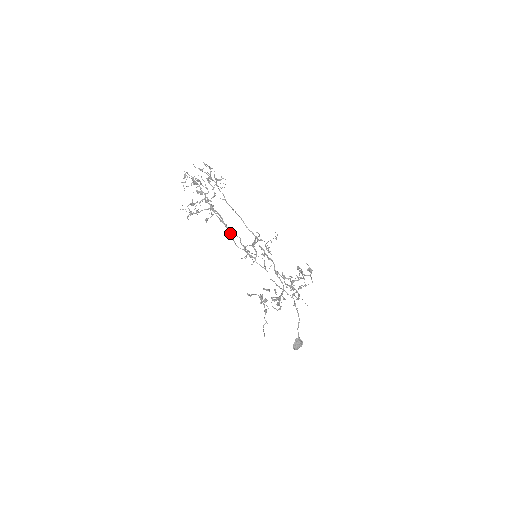
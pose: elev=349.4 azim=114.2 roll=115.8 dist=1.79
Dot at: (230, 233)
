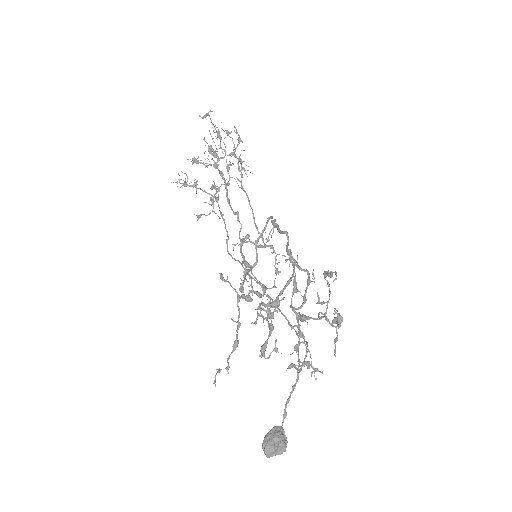
Dot at: (227, 232)
